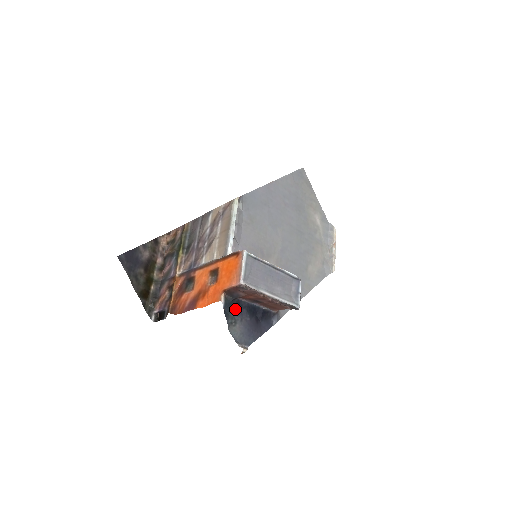
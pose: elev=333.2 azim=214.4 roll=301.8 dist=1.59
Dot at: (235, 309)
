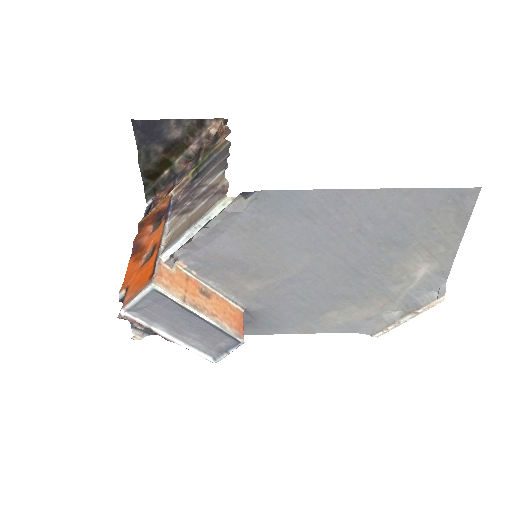
Dot at: occluded
